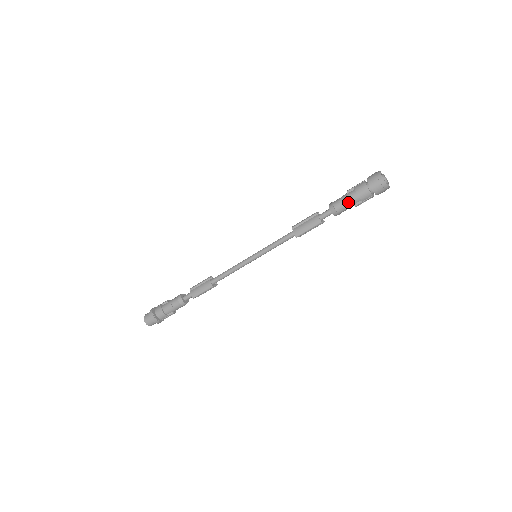
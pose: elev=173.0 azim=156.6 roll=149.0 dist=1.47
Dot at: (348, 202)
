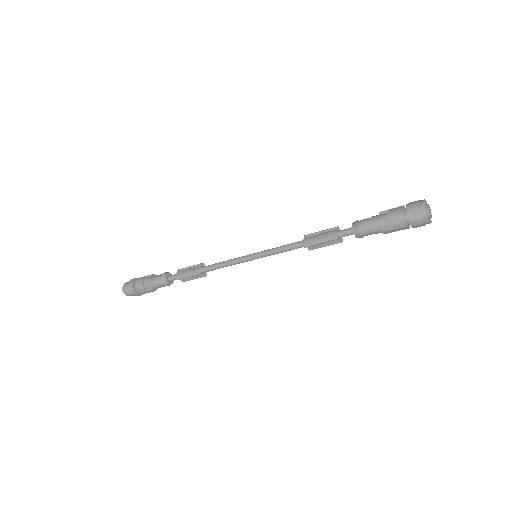
Dot at: (375, 223)
